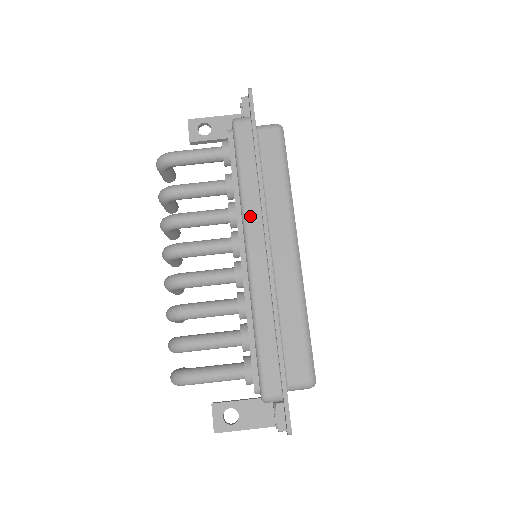
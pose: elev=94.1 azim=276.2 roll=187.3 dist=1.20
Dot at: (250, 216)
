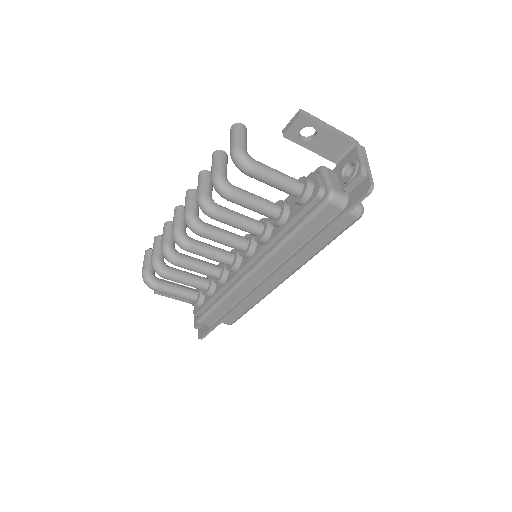
Dot at: (272, 261)
